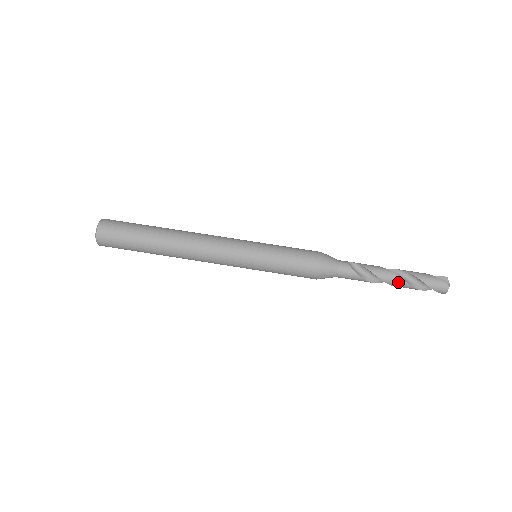
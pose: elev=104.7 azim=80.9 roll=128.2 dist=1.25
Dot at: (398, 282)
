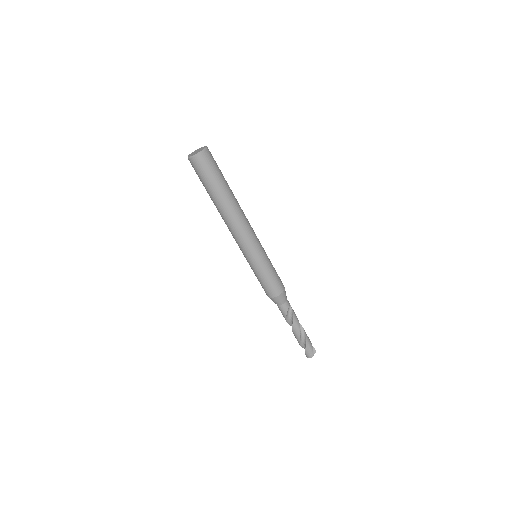
Dot at: (297, 335)
